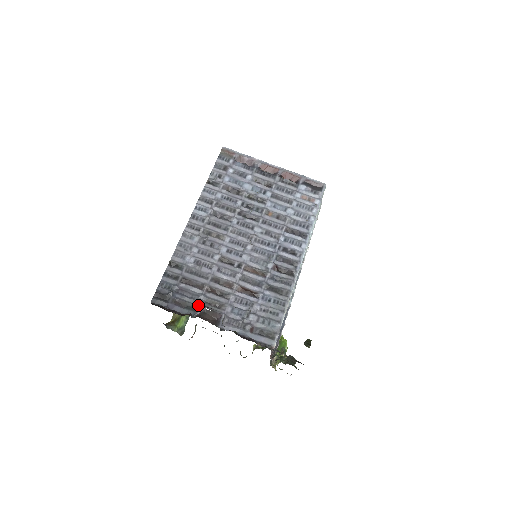
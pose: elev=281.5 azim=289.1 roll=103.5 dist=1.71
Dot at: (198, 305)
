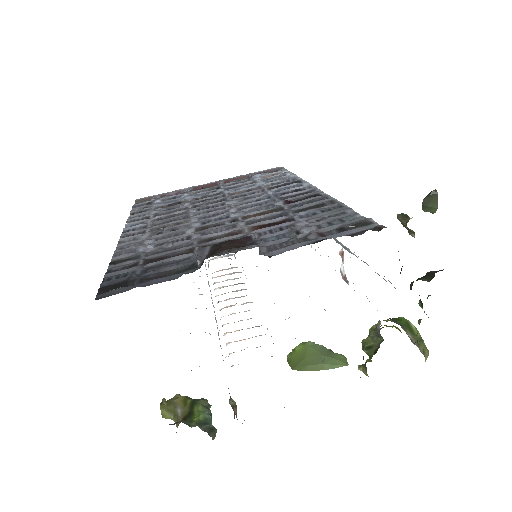
Dot at: occluded
